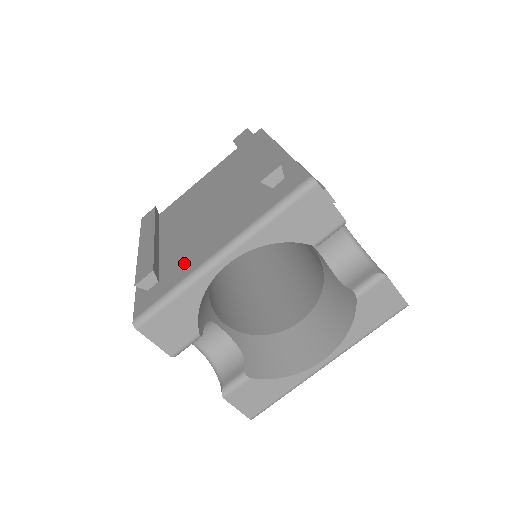
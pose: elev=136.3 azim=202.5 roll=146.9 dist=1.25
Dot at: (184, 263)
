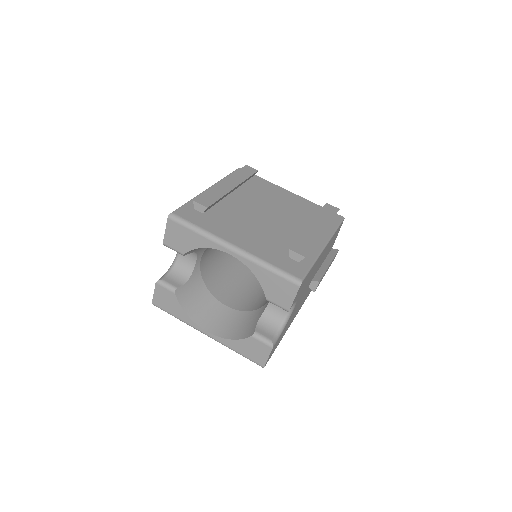
Dot at: (221, 225)
